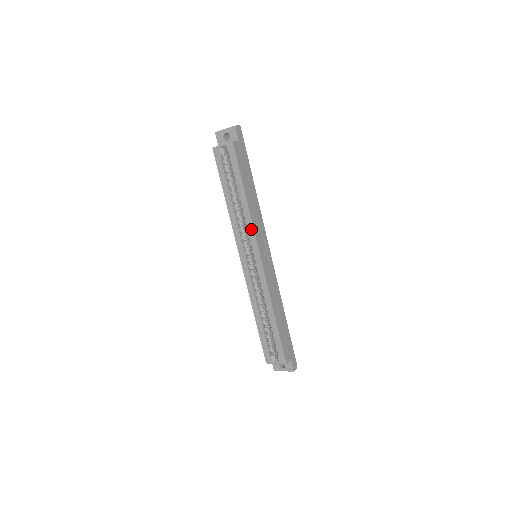
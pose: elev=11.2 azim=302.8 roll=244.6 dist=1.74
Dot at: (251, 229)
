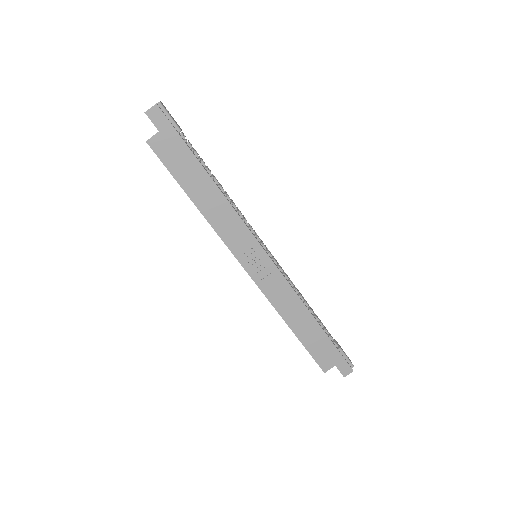
Dot at: (221, 239)
